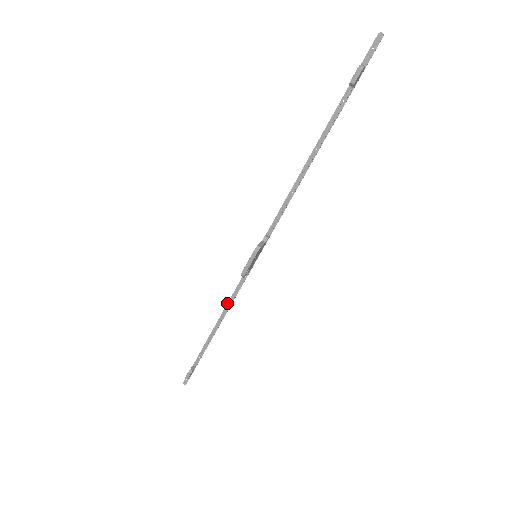
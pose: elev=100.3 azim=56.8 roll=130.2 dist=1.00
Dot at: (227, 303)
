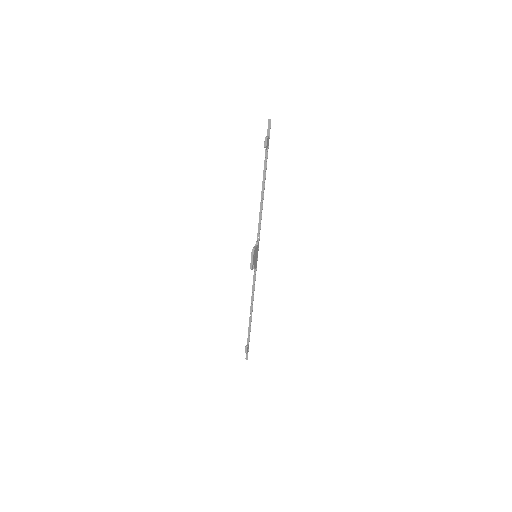
Dot at: occluded
